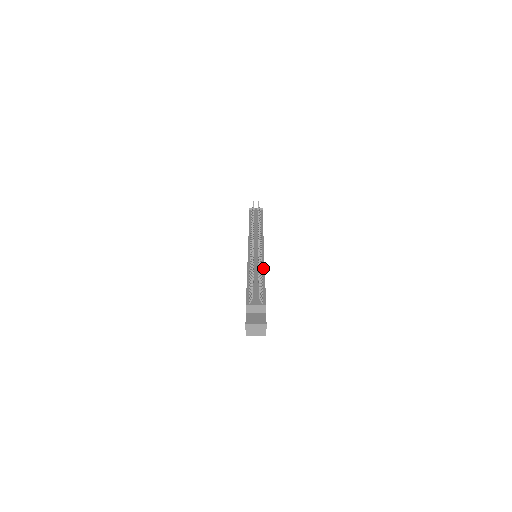
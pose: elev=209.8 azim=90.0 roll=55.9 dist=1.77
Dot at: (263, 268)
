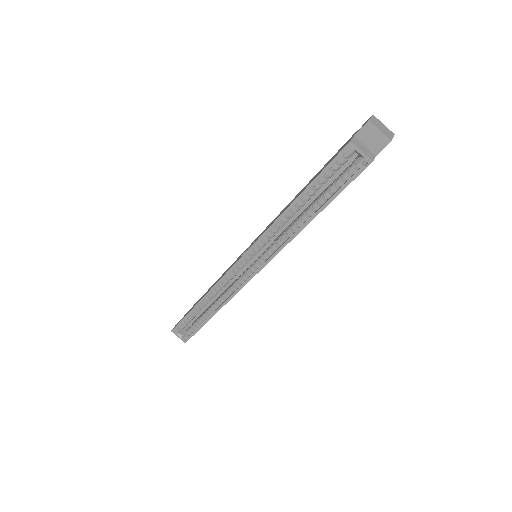
Dot at: occluded
